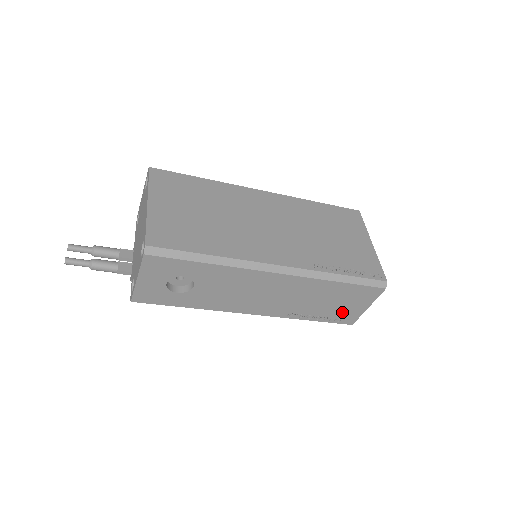
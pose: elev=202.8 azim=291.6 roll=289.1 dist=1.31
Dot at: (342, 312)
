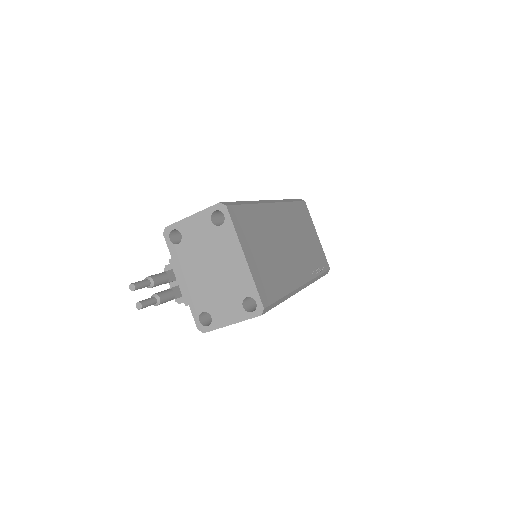
Dot at: occluded
